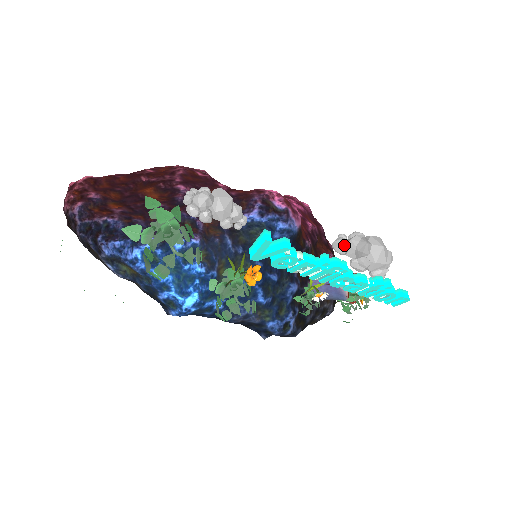
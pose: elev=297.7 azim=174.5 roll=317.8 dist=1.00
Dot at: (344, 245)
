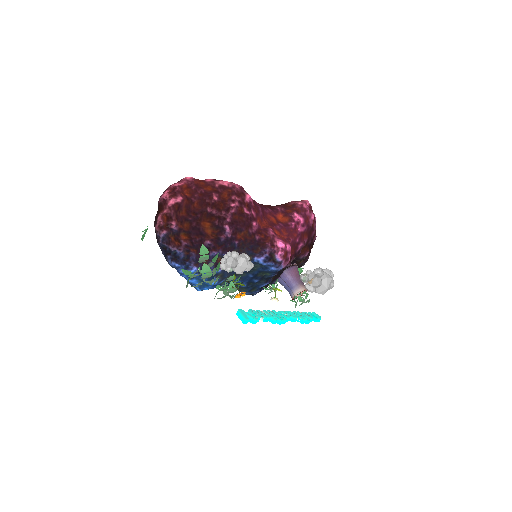
Dot at: (305, 281)
